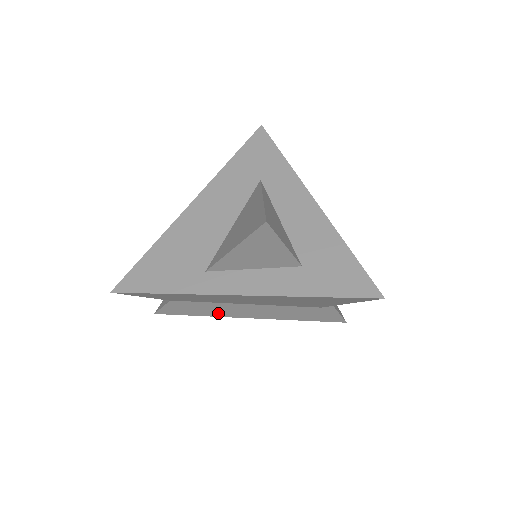
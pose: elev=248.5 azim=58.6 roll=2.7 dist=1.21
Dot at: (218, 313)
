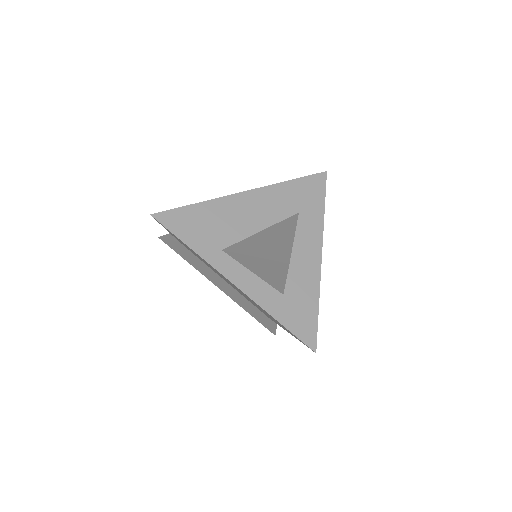
Dot at: (201, 270)
